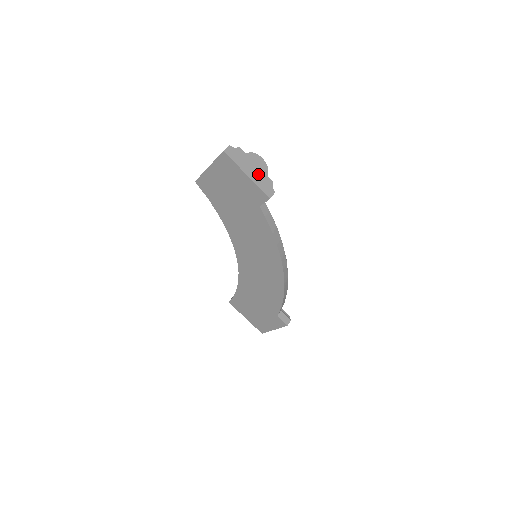
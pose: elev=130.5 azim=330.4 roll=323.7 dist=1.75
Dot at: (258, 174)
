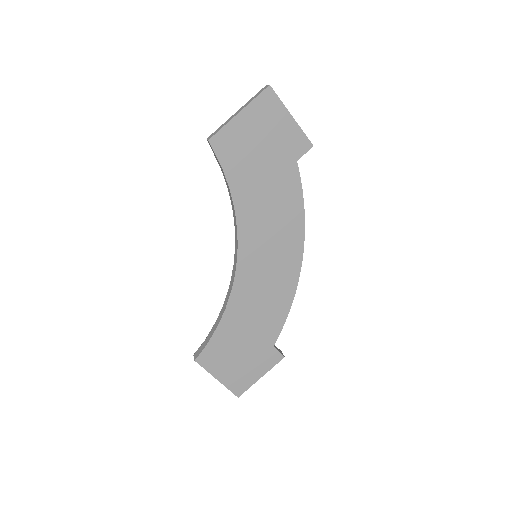
Dot at: occluded
